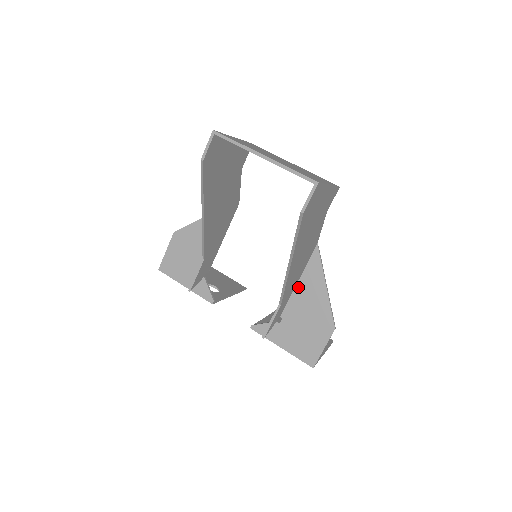
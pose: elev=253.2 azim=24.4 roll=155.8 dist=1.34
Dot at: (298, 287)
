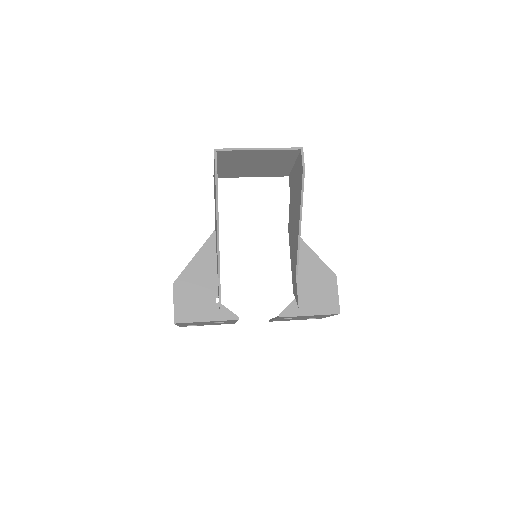
Dot at: occluded
